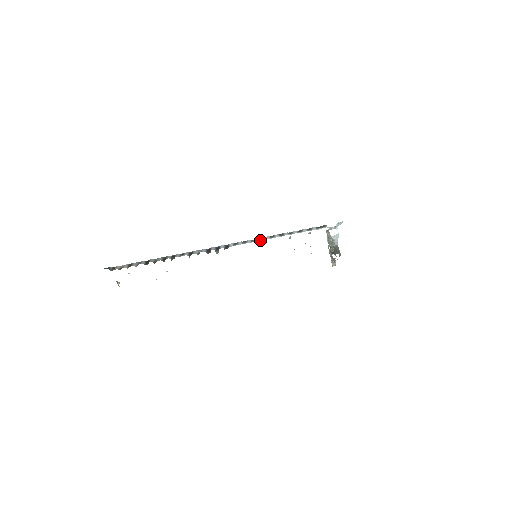
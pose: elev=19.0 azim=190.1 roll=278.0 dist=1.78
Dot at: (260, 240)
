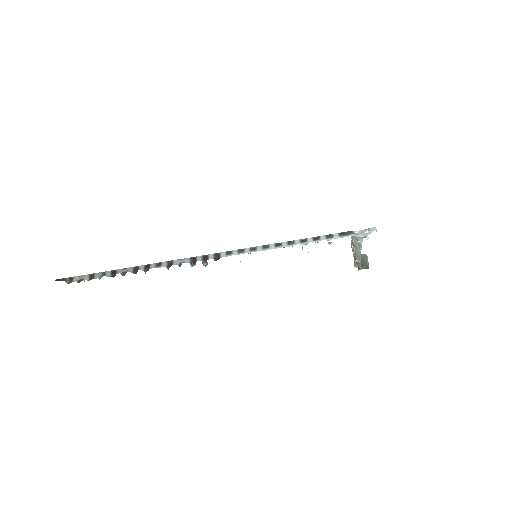
Dot at: (262, 250)
